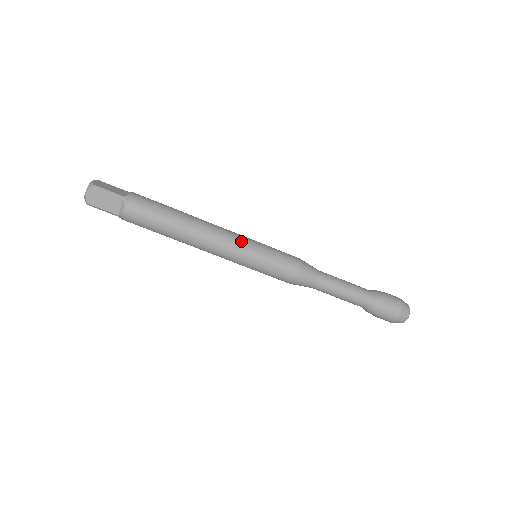
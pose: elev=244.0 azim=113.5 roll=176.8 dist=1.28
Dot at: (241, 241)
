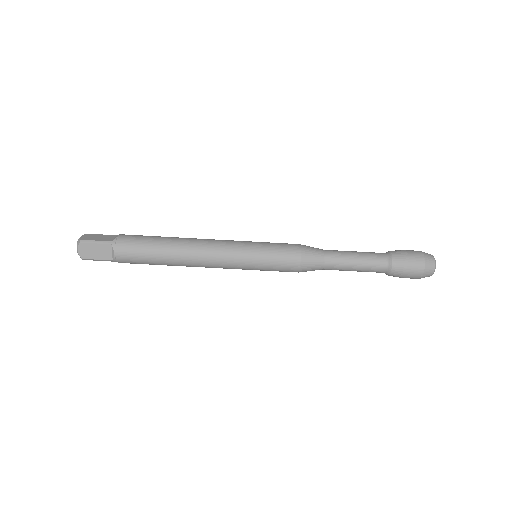
Dot at: (235, 247)
